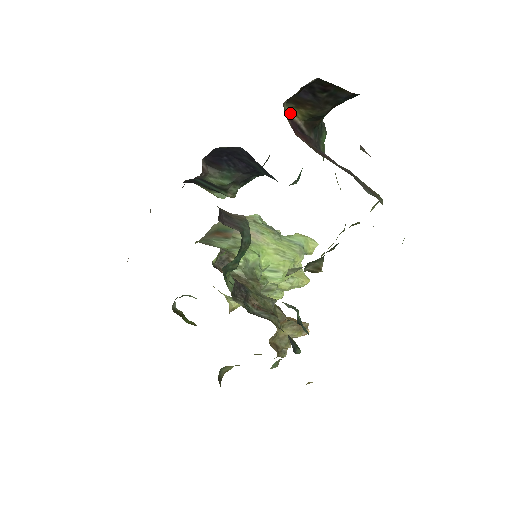
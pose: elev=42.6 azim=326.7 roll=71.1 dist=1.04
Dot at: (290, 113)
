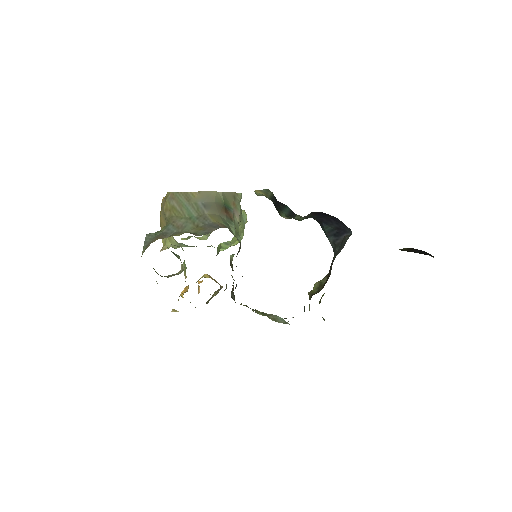
Dot at: occluded
